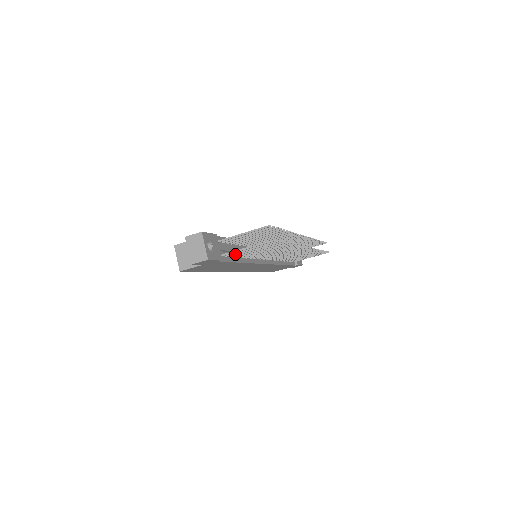
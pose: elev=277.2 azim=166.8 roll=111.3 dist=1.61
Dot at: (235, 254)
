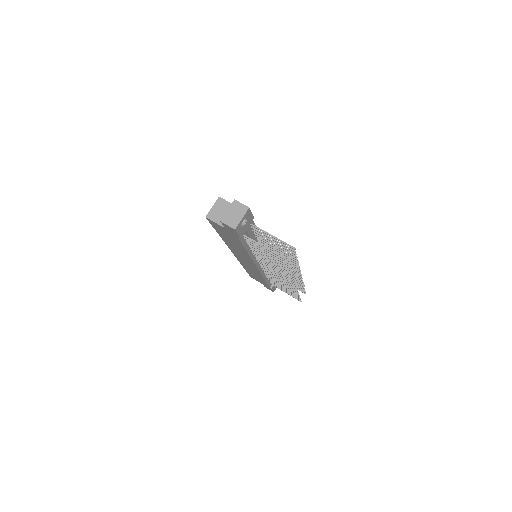
Dot at: occluded
